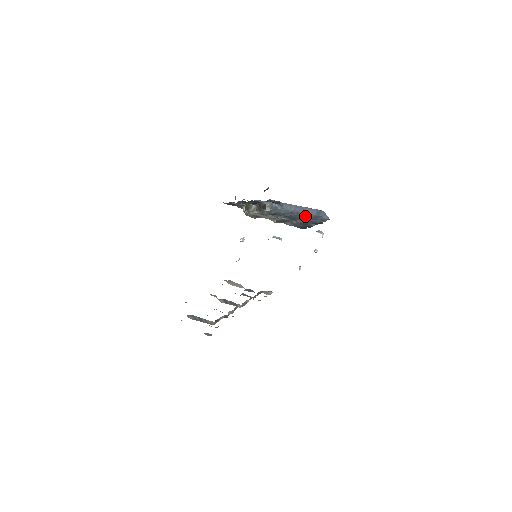
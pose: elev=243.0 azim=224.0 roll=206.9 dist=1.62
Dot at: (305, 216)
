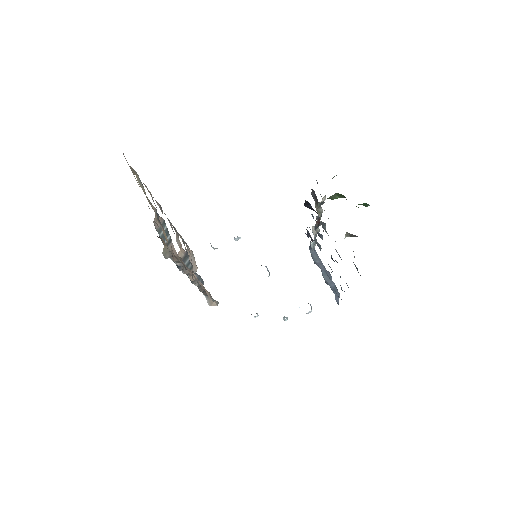
Dot at: (329, 277)
